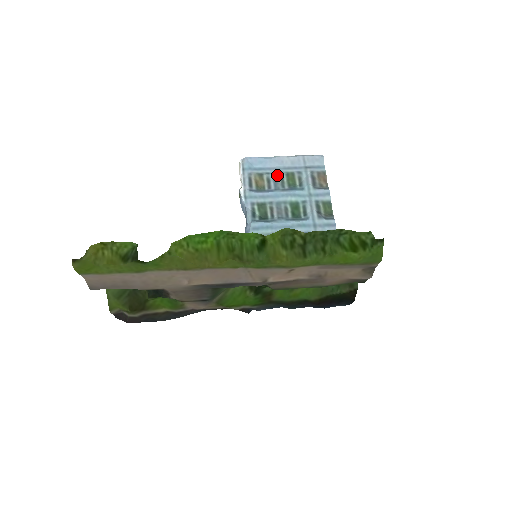
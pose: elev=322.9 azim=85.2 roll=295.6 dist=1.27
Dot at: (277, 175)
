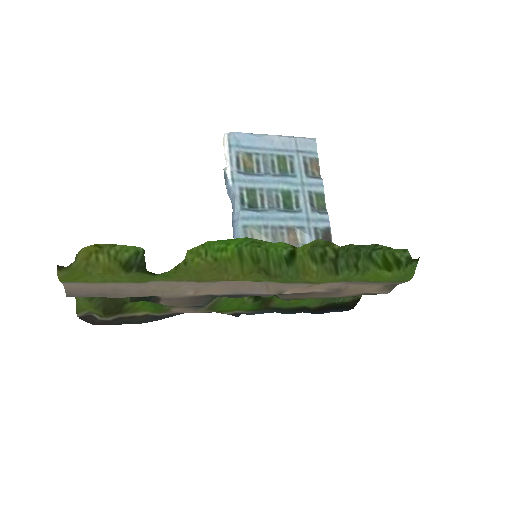
Dot at: (267, 157)
